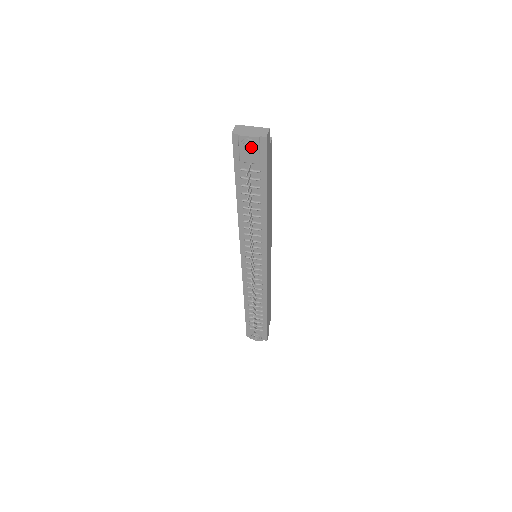
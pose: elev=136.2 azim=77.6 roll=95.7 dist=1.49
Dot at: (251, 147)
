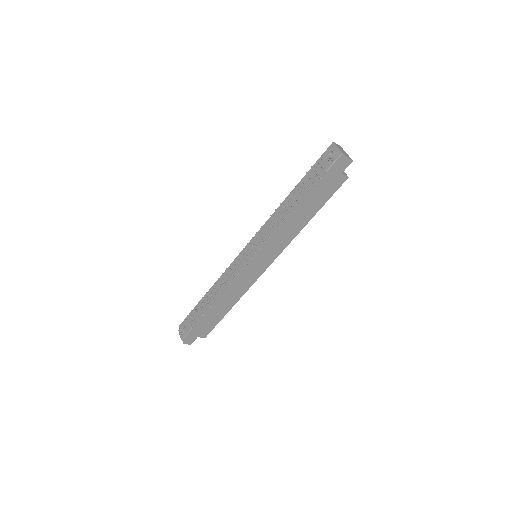
Dot at: (333, 158)
